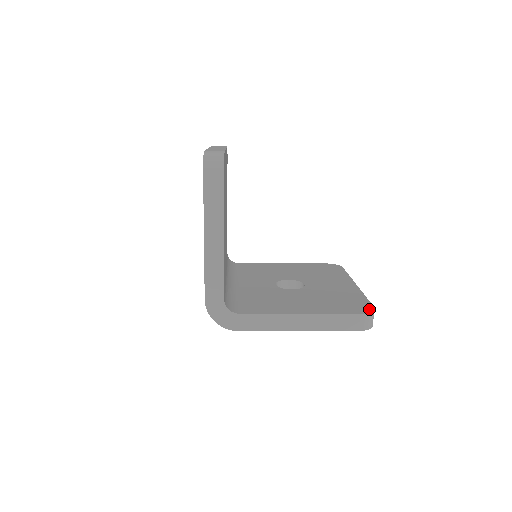
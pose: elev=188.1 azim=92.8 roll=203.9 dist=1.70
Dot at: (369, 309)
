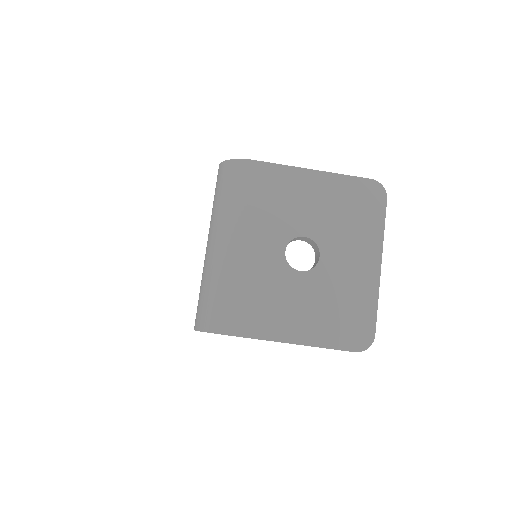
Dot at: occluded
